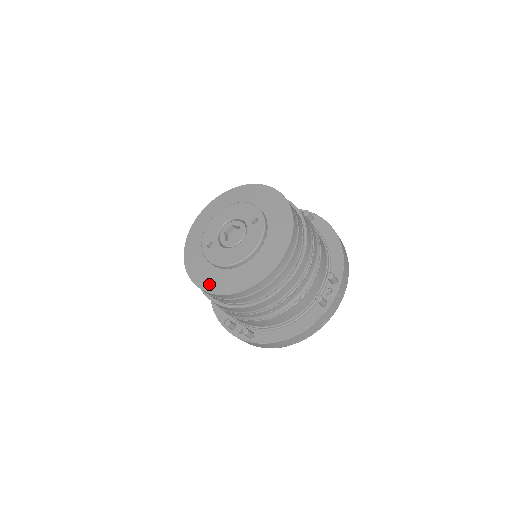
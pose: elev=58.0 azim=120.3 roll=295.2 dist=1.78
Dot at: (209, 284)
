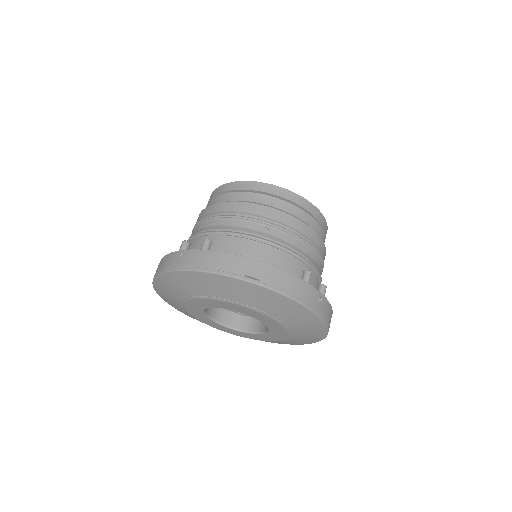
Dot at: occluded
